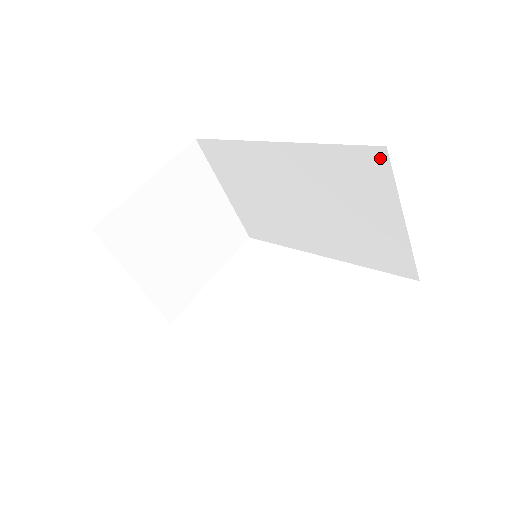
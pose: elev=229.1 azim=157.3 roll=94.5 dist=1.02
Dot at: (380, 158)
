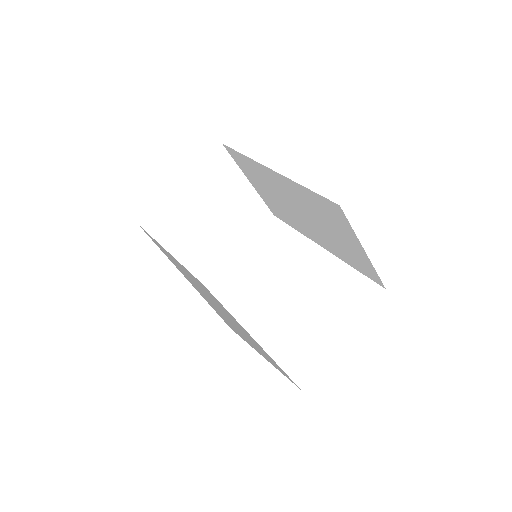
Dot at: (338, 210)
